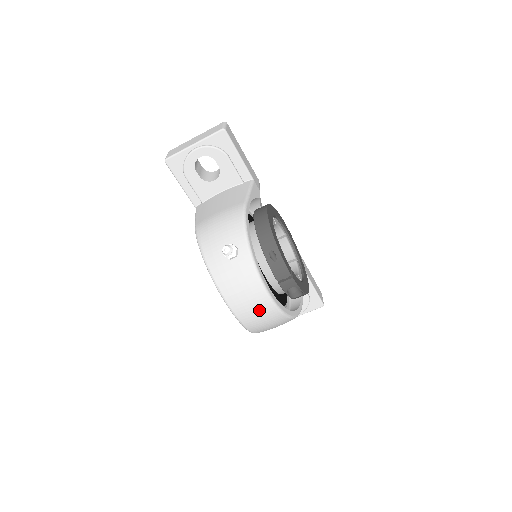
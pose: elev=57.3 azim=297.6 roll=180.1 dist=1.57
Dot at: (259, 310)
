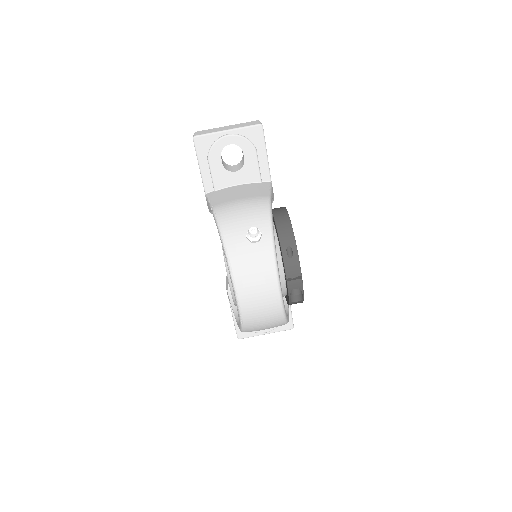
Dot at: (265, 302)
